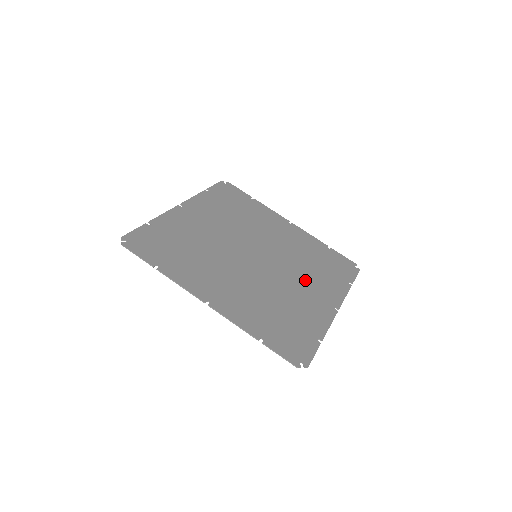
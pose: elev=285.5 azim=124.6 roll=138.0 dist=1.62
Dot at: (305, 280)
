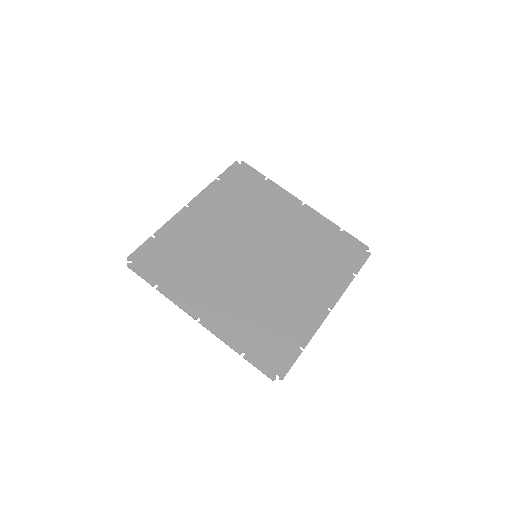
Dot at: (303, 278)
